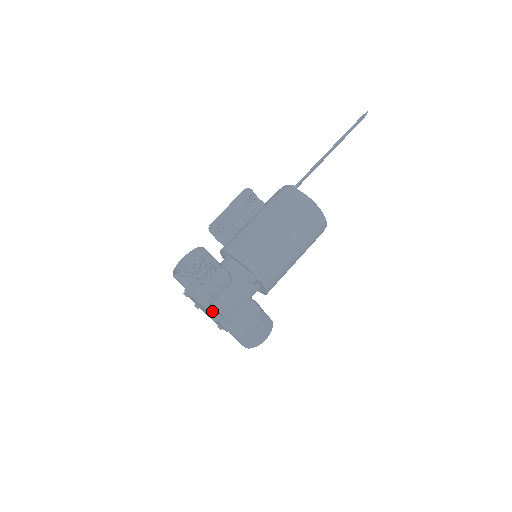
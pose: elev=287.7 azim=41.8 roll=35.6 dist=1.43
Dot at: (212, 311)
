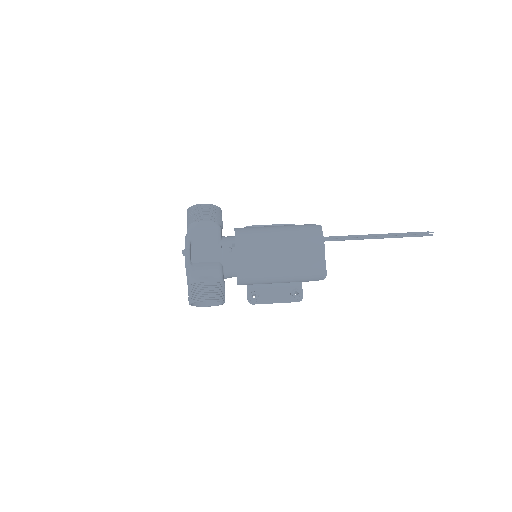
Dot at: (187, 245)
